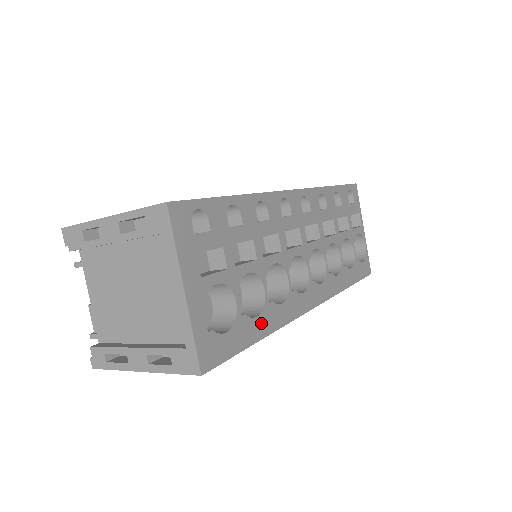
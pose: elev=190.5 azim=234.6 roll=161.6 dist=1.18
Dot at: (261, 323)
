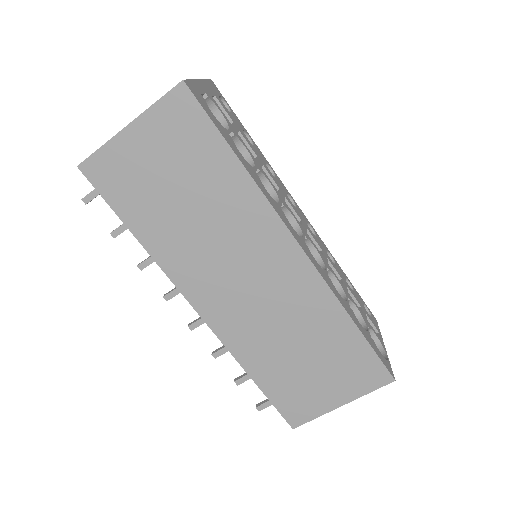
Dot at: (243, 160)
